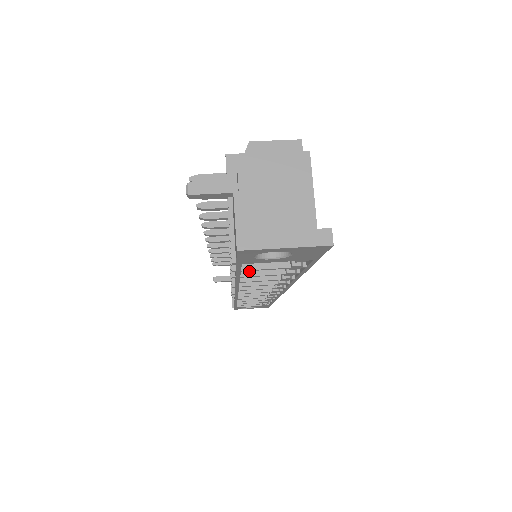
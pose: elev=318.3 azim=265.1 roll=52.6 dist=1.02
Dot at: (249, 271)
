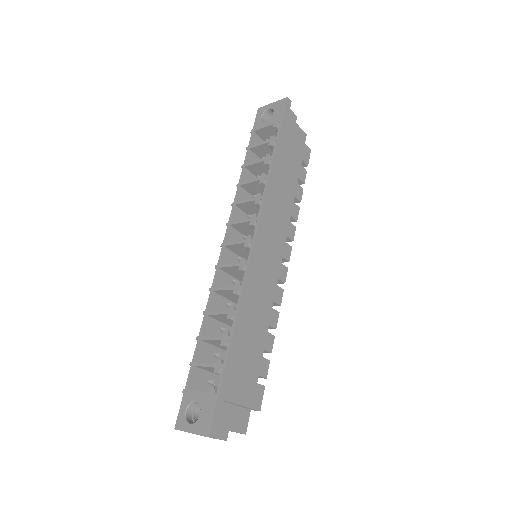
Dot at: (251, 165)
